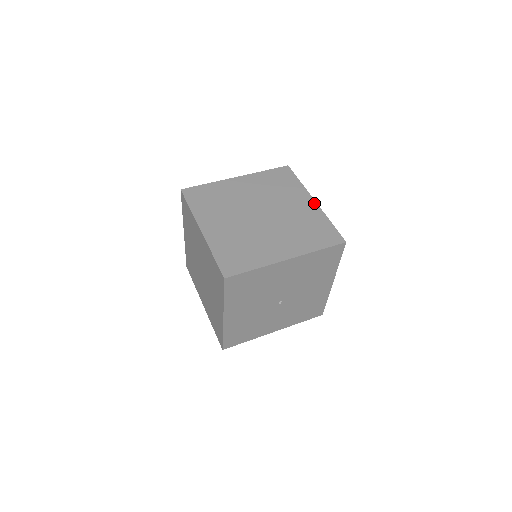
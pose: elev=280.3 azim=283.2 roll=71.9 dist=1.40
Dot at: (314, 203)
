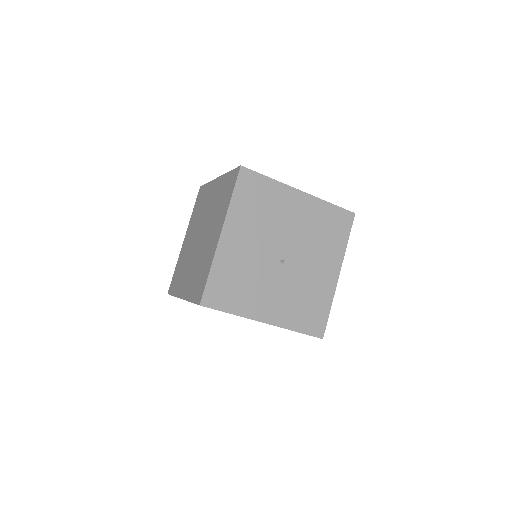
Dot at: occluded
